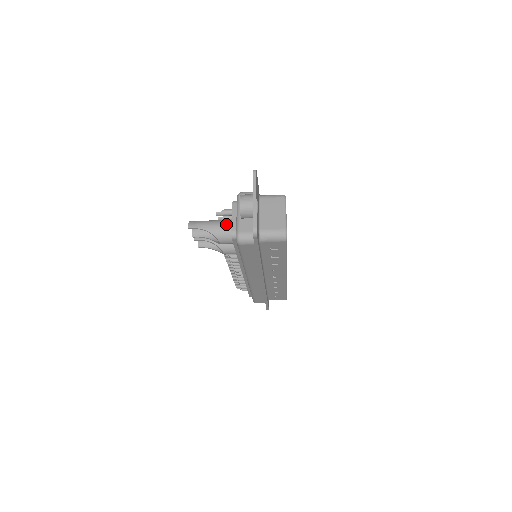
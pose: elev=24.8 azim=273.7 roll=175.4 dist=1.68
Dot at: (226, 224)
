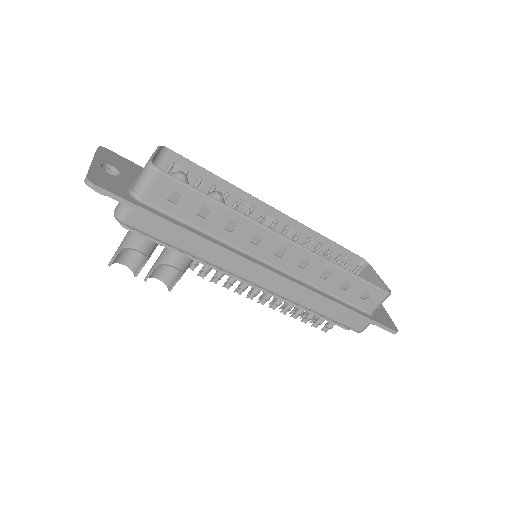
Dot at: occluded
